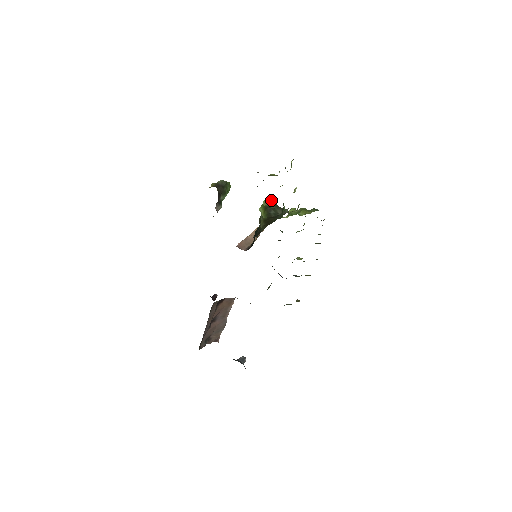
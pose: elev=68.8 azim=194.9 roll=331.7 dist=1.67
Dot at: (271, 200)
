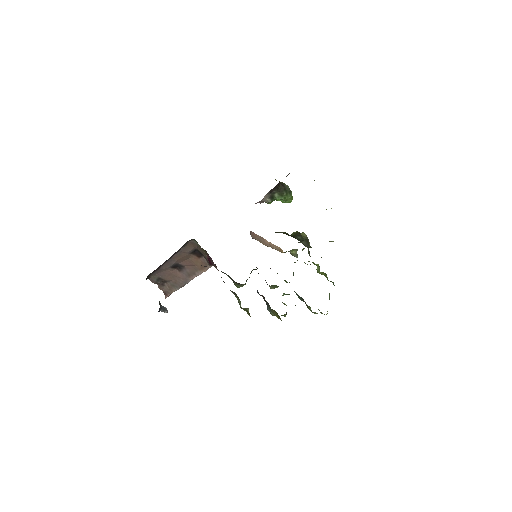
Dot at: occluded
